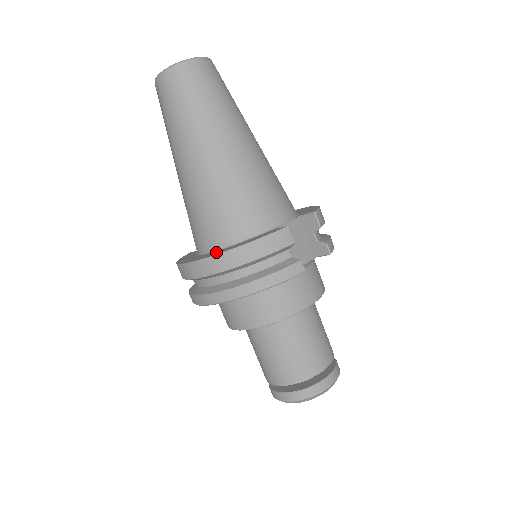
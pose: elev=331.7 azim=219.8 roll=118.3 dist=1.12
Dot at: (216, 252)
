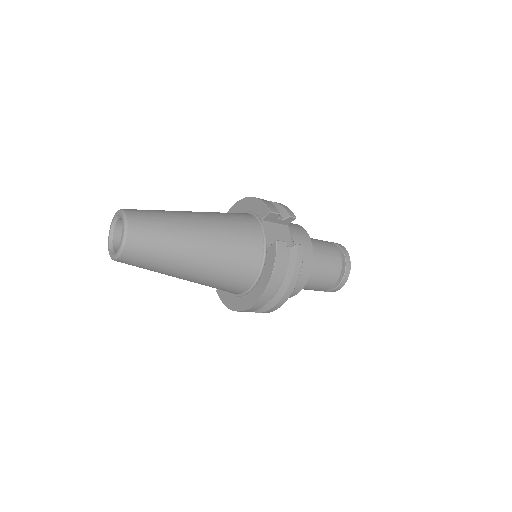
Dot at: (257, 290)
